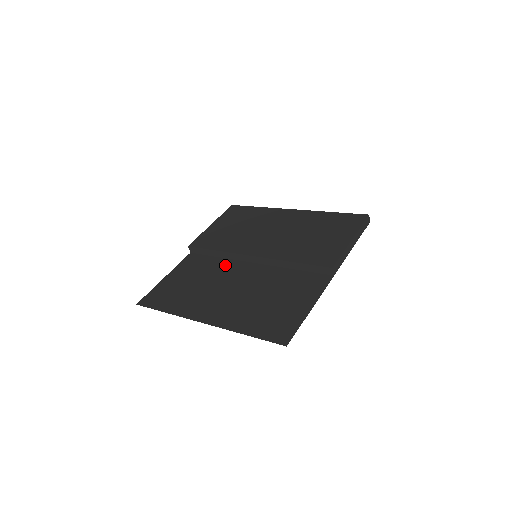
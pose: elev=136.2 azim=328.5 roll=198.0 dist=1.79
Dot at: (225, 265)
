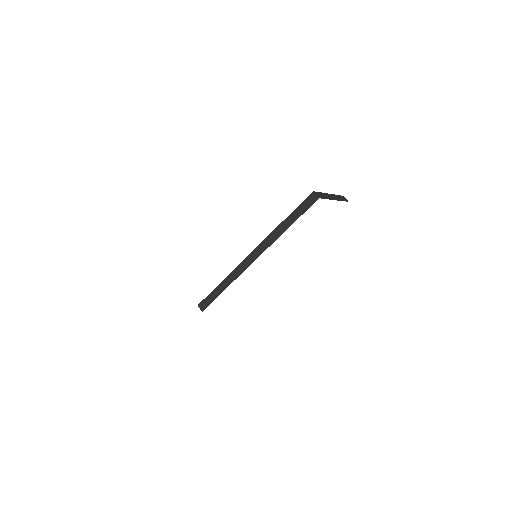
Dot at: occluded
